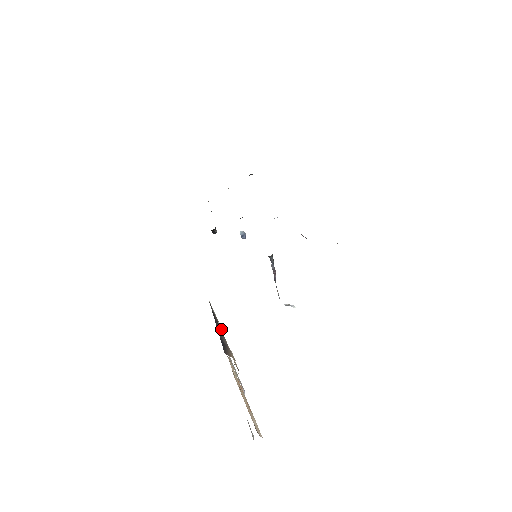
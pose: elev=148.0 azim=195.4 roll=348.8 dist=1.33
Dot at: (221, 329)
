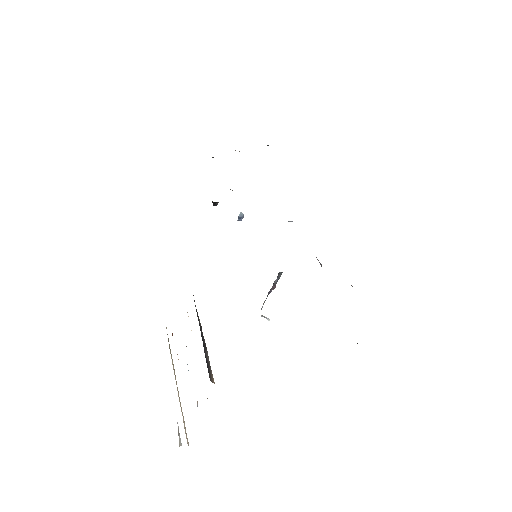
Dot at: (204, 339)
